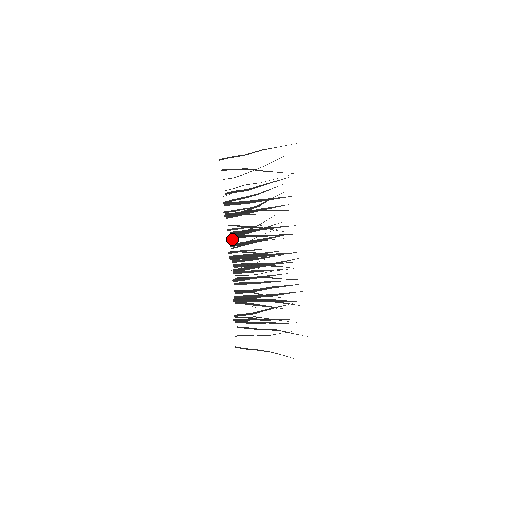
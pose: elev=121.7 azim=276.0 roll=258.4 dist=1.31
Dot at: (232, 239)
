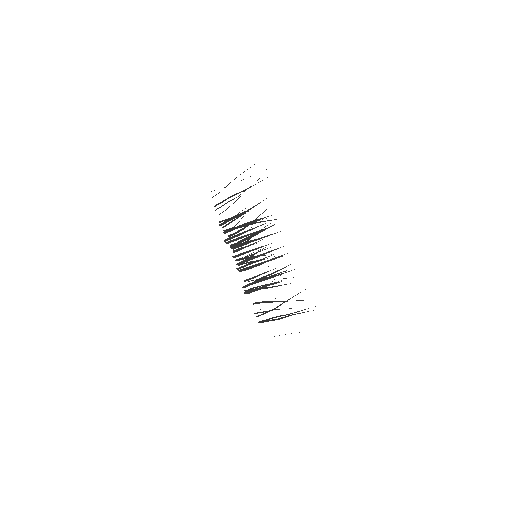
Dot at: occluded
